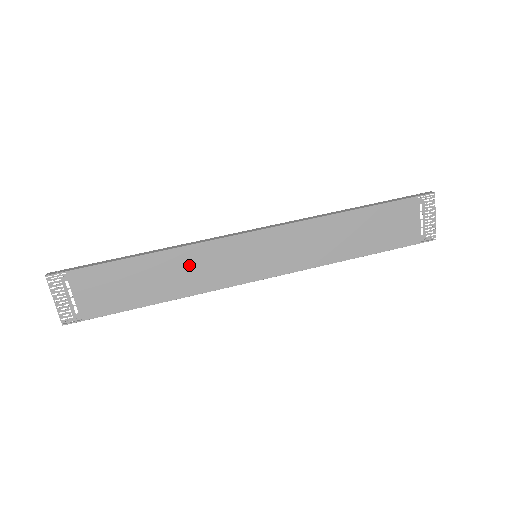
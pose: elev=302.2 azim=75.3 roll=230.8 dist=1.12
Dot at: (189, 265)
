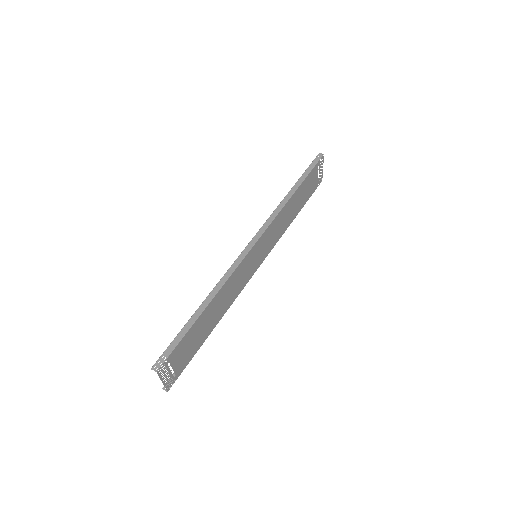
Dot at: (228, 291)
